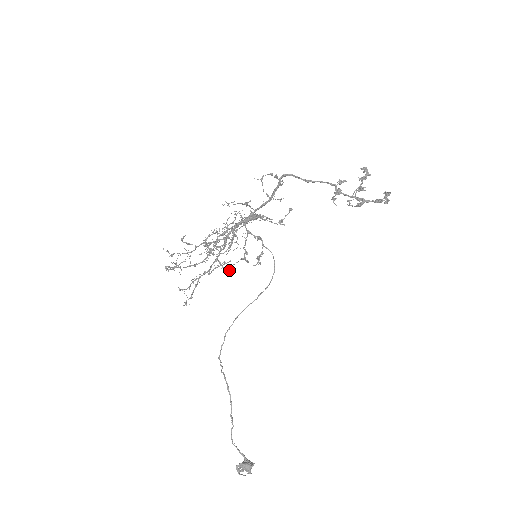
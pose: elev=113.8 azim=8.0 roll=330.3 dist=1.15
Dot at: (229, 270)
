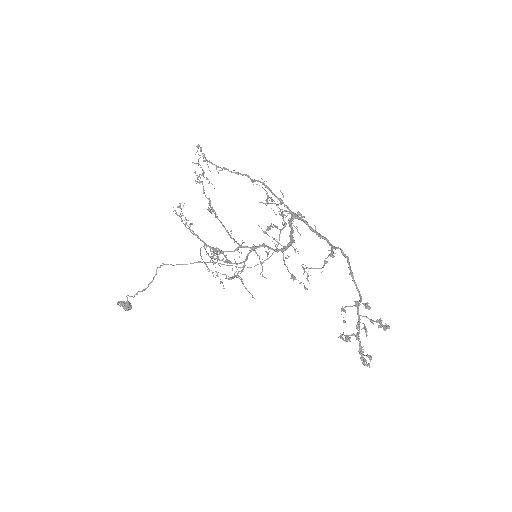
Dot at: (218, 263)
